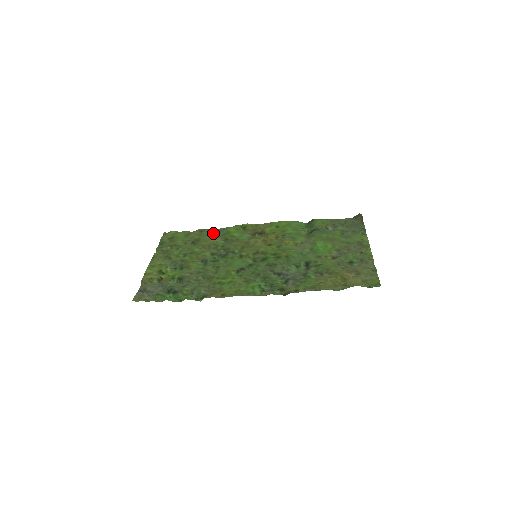
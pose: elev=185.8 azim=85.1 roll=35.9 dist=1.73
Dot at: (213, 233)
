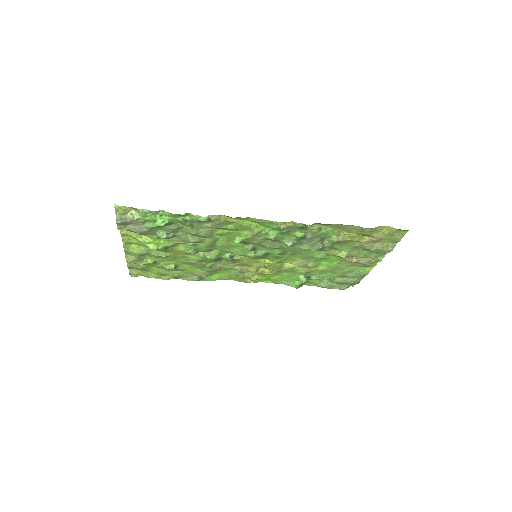
Dot at: (193, 277)
